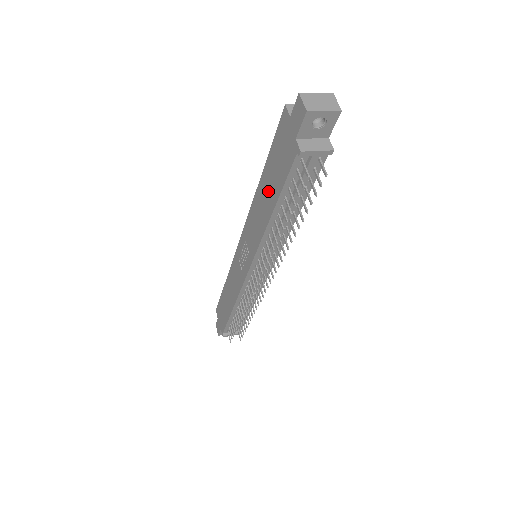
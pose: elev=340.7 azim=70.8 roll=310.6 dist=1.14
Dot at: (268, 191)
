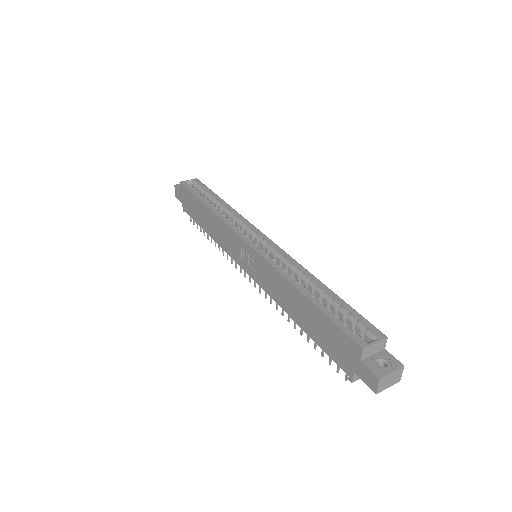
Dot at: (304, 315)
